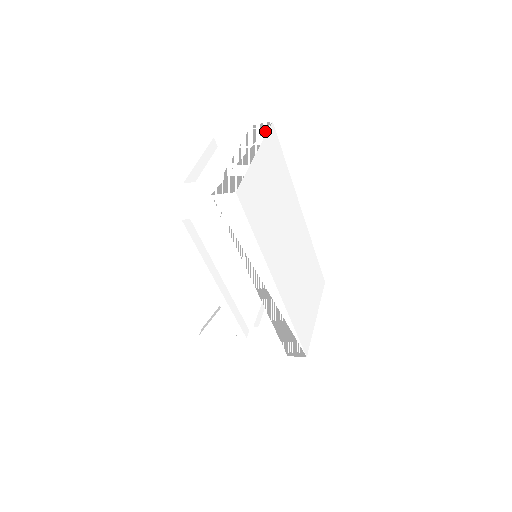
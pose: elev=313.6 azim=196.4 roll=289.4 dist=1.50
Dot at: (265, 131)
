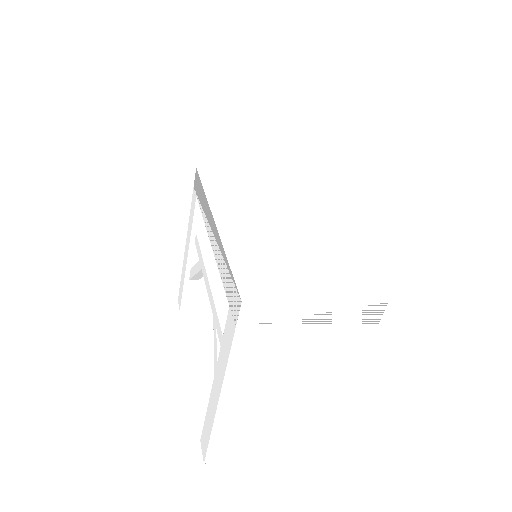
Dot at: occluded
